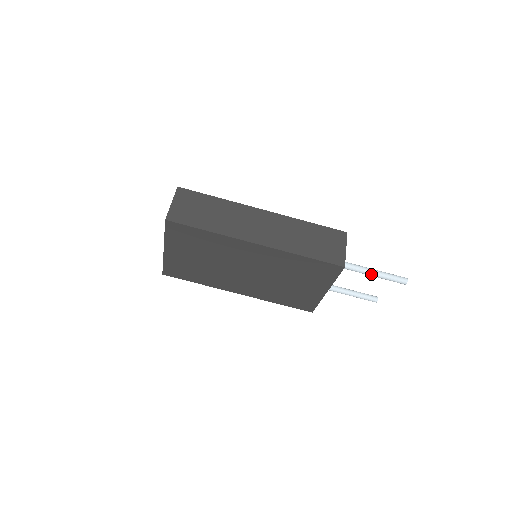
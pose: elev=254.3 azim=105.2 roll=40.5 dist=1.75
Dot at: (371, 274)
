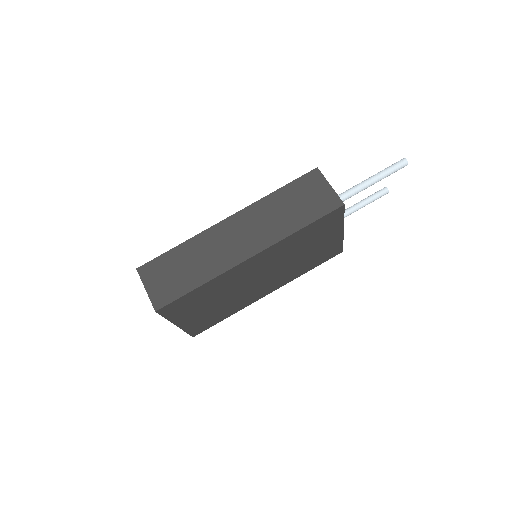
Dot at: (370, 185)
